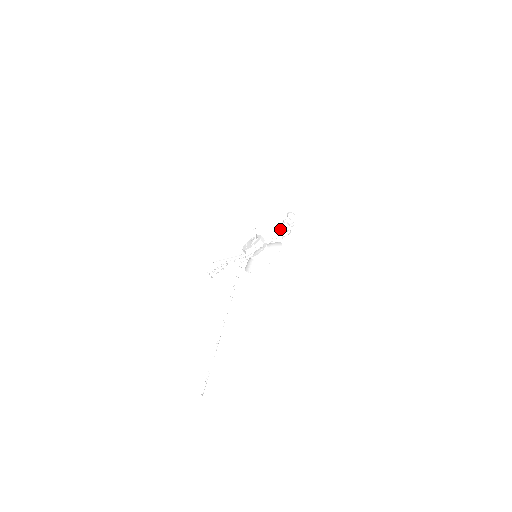
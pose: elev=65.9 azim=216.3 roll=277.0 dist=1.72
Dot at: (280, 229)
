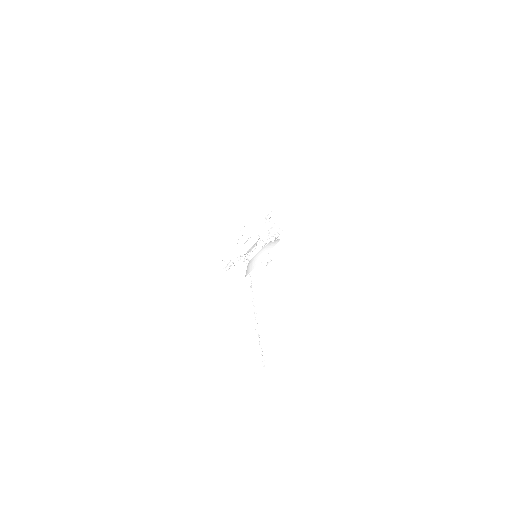
Dot at: (269, 230)
